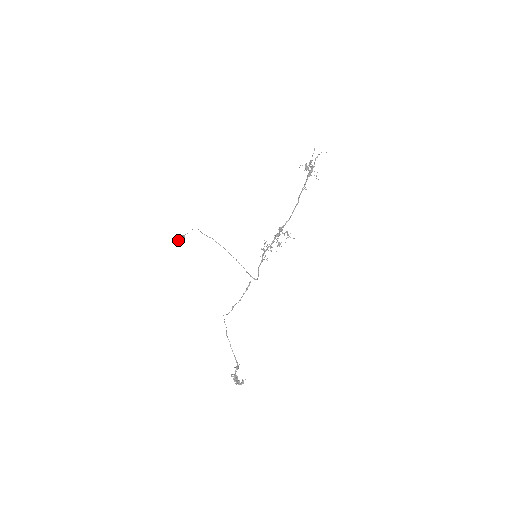
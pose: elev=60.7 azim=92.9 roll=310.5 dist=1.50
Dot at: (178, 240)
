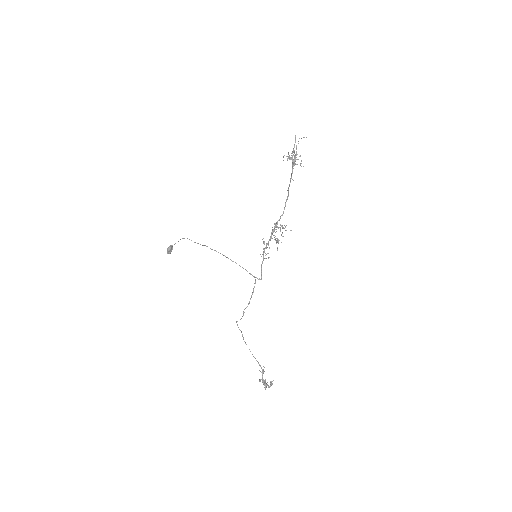
Dot at: (167, 252)
